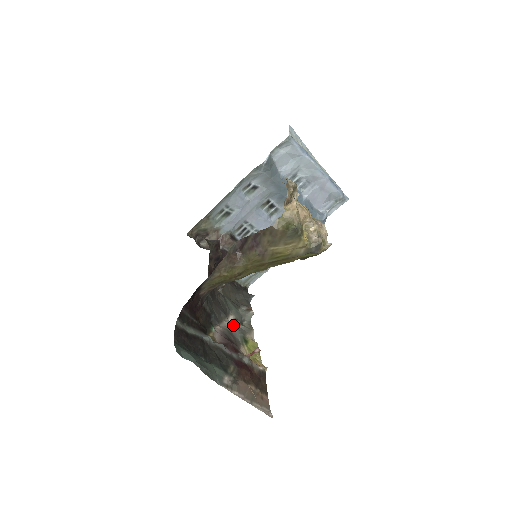
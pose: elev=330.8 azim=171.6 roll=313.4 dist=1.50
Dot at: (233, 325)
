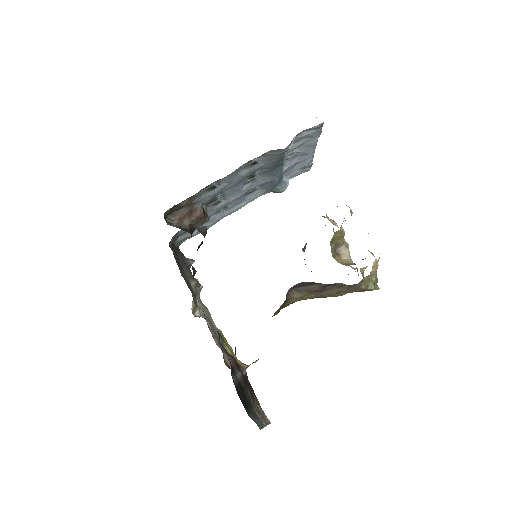
Dot at: occluded
